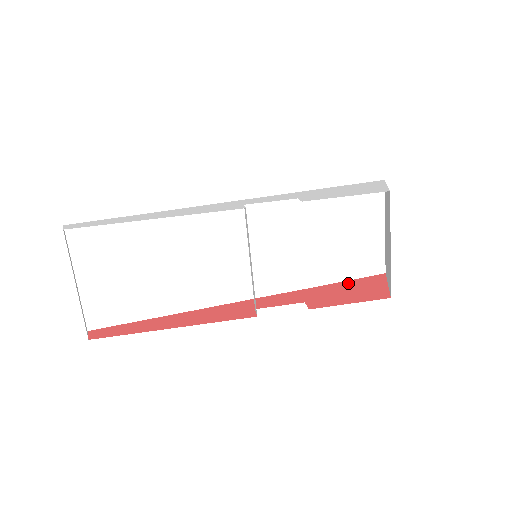
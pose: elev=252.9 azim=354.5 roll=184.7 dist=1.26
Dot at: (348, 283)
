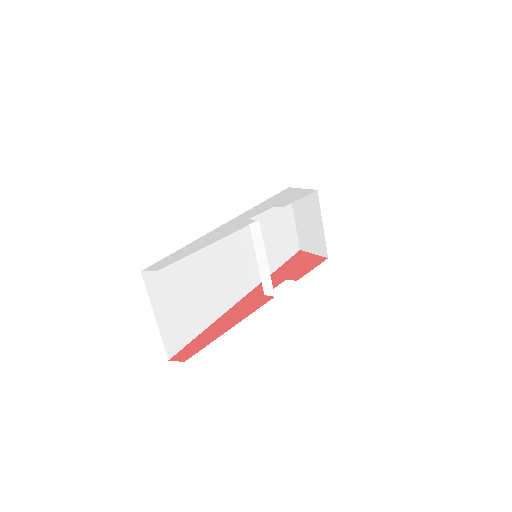
Dot at: (290, 262)
